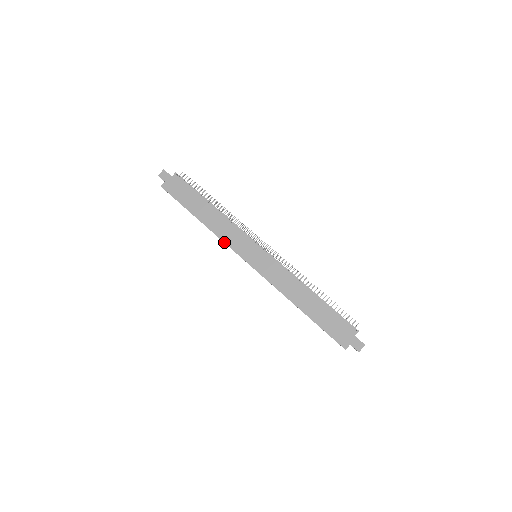
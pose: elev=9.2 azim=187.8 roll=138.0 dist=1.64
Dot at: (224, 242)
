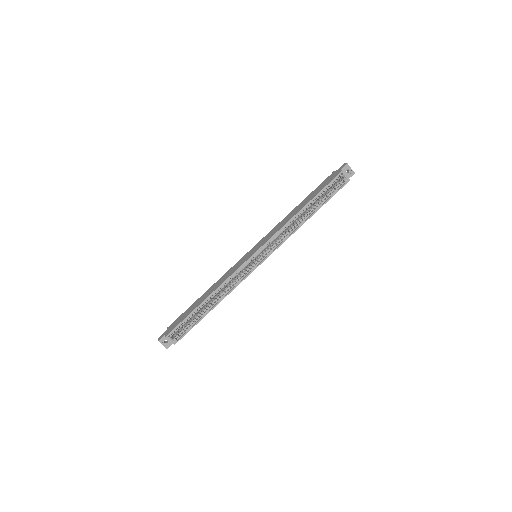
Dot at: (230, 275)
